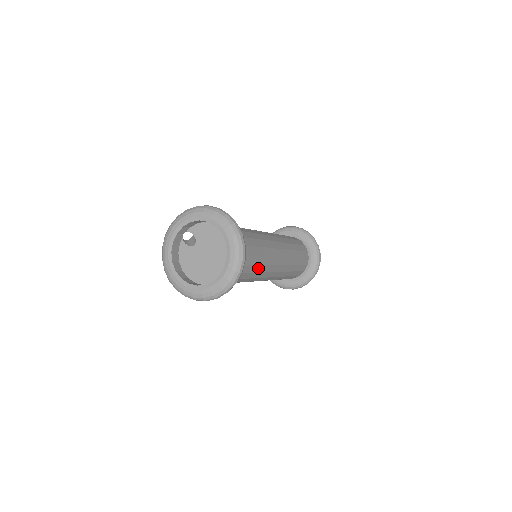
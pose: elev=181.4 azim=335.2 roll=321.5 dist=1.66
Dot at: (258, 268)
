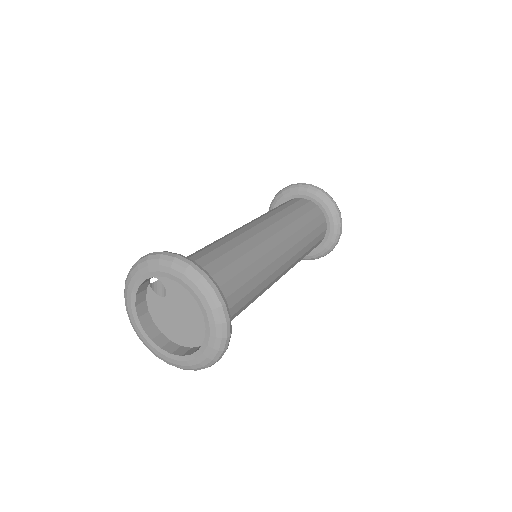
Dot at: (255, 297)
